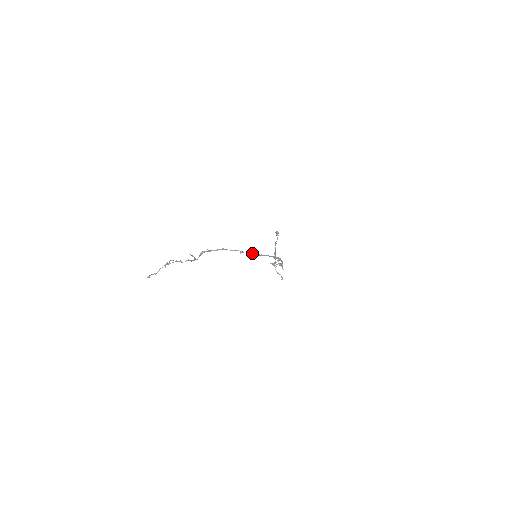
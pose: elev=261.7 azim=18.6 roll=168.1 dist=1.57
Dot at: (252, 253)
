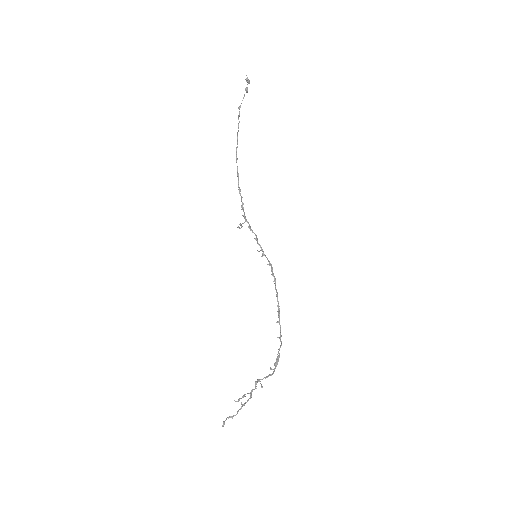
Dot at: occluded
